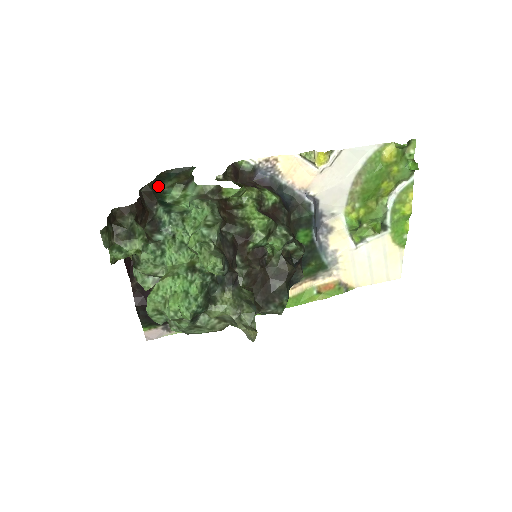
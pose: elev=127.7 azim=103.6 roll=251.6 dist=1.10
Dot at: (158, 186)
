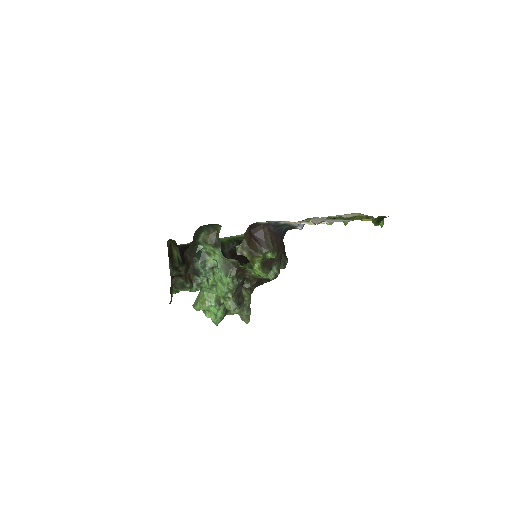
Dot at: (195, 242)
